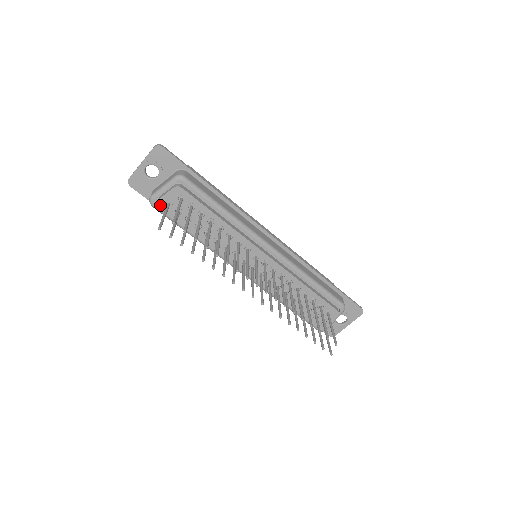
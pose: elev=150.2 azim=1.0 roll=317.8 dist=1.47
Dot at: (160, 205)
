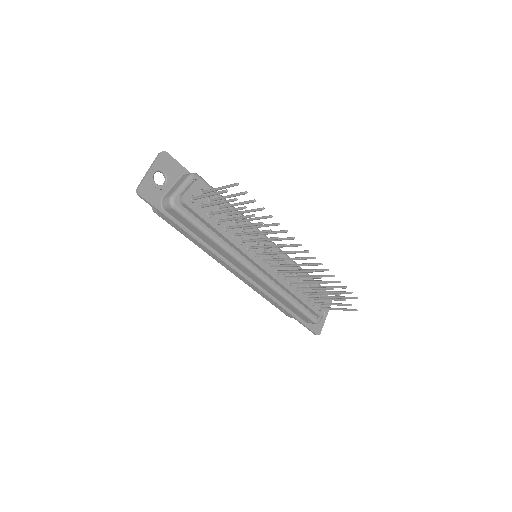
Dot at: (185, 201)
